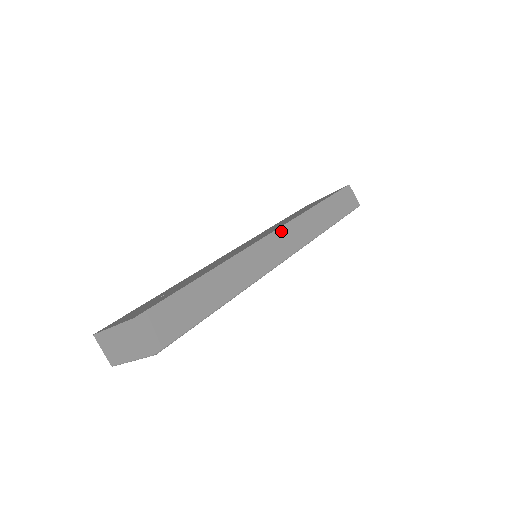
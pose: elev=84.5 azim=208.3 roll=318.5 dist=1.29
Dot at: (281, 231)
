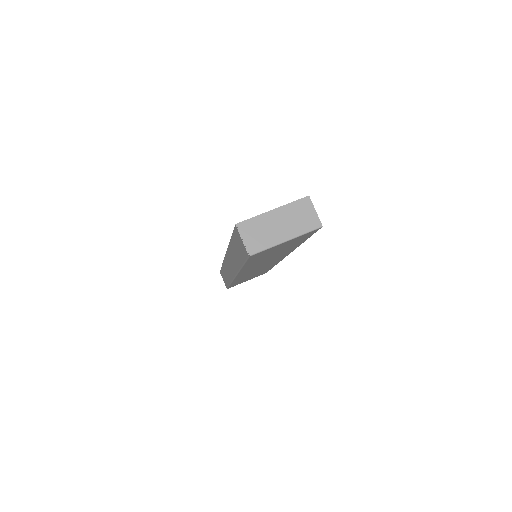
Dot at: occluded
